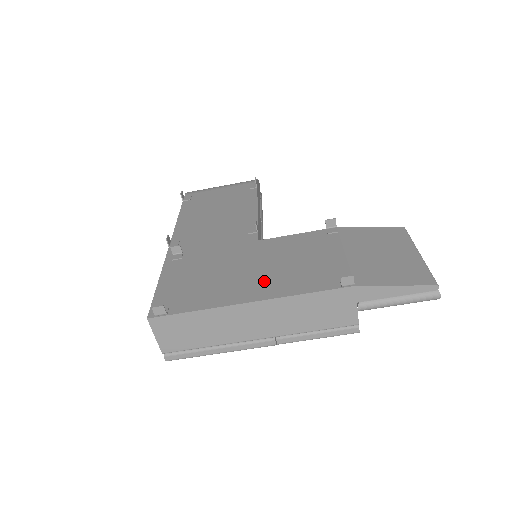
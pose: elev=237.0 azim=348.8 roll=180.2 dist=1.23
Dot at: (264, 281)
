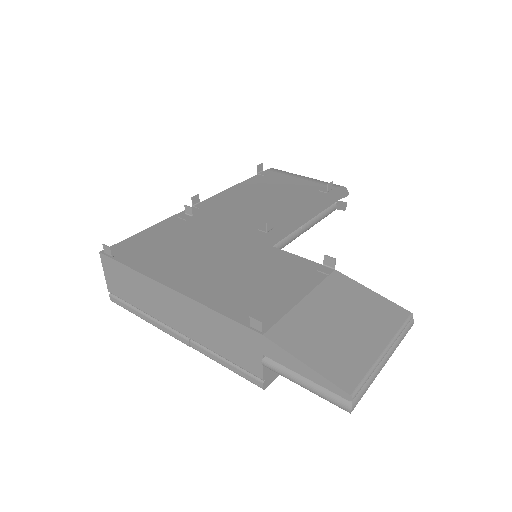
Dot at: (206, 278)
